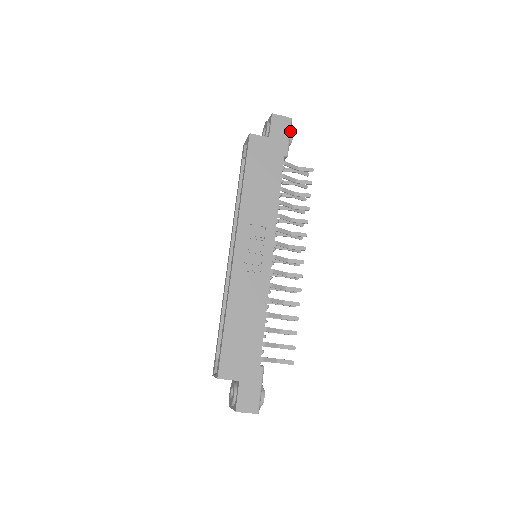
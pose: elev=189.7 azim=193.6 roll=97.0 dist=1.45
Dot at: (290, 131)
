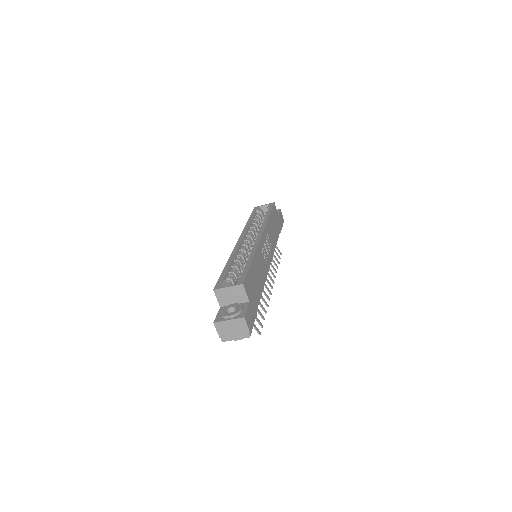
Dot at: occluded
